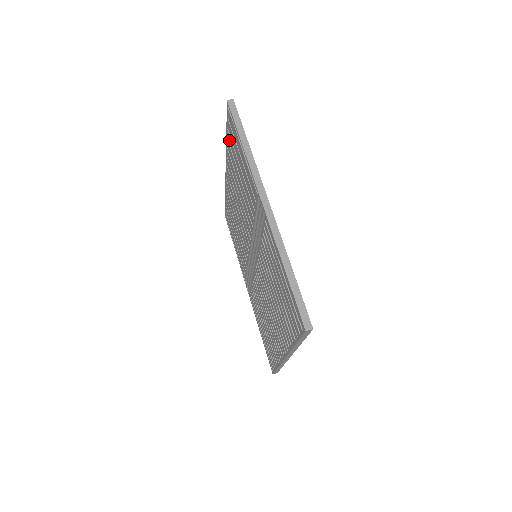
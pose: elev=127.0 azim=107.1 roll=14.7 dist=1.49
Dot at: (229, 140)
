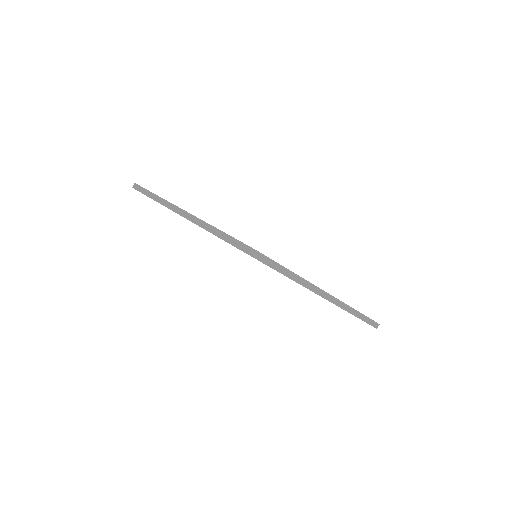
Dot at: occluded
